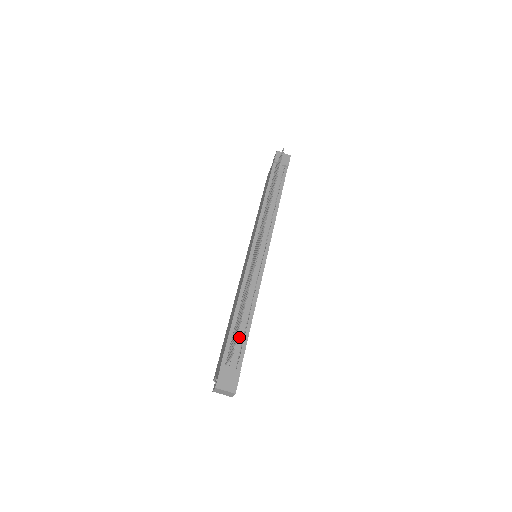
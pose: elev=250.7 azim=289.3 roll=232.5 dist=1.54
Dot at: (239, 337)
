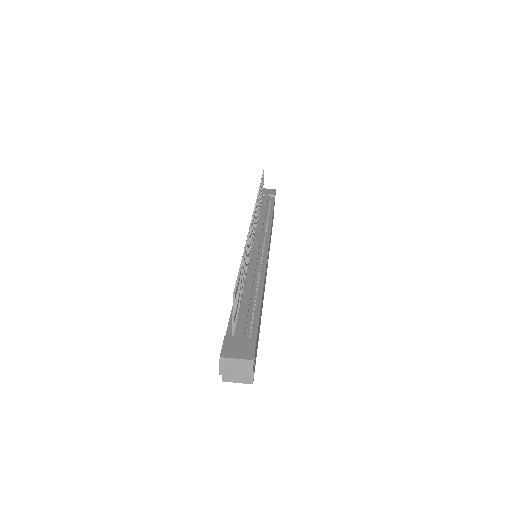
Dot at: (247, 307)
